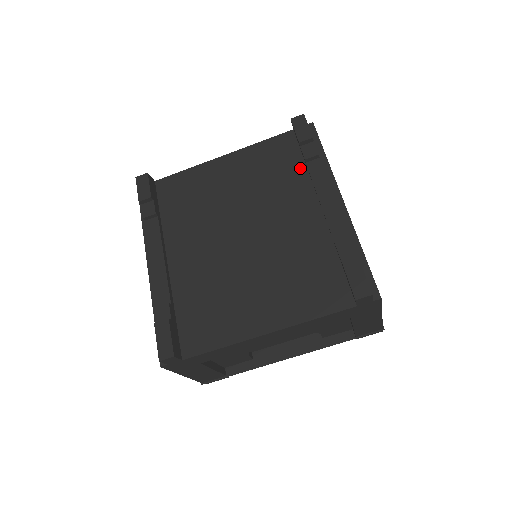
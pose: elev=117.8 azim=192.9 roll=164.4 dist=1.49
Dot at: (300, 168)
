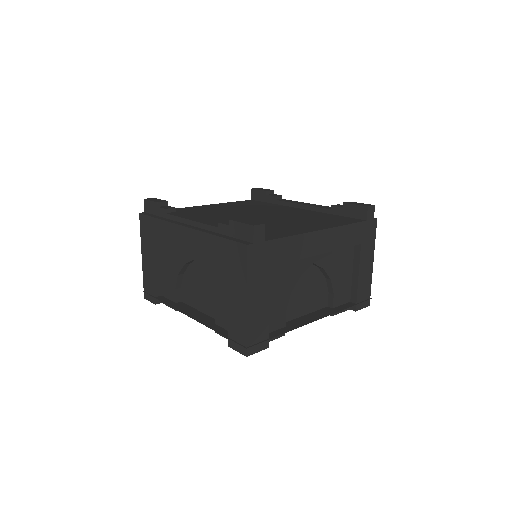
Dot at: (271, 204)
